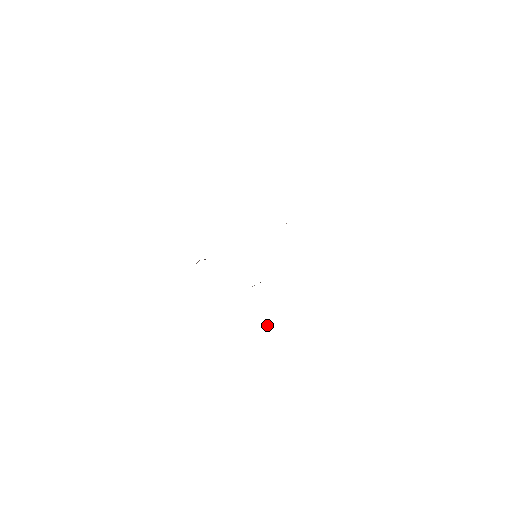
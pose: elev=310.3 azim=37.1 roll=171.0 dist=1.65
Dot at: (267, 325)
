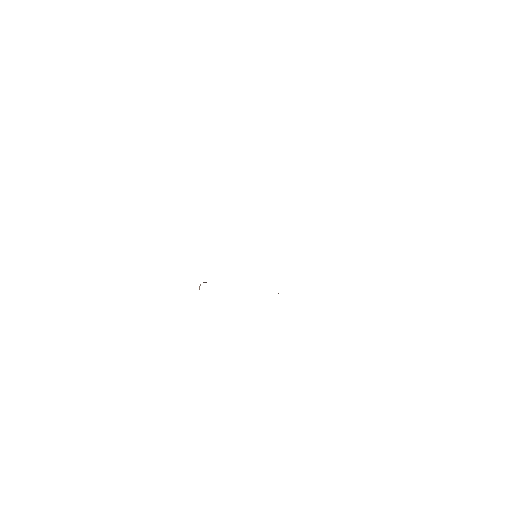
Dot at: occluded
